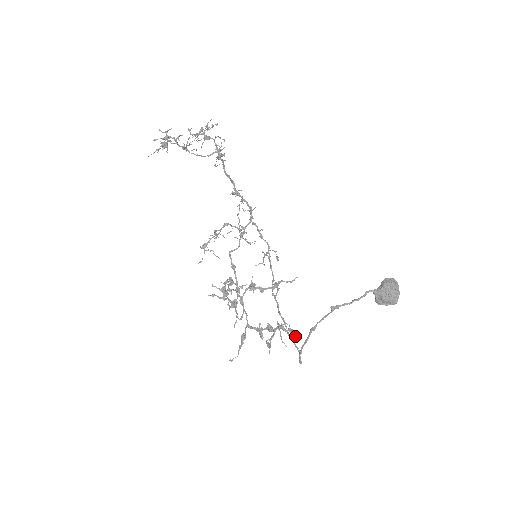
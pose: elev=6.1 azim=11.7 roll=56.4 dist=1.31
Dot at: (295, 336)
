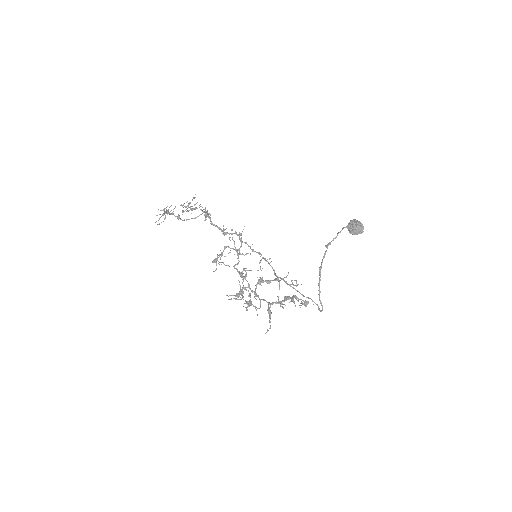
Dot at: (307, 304)
